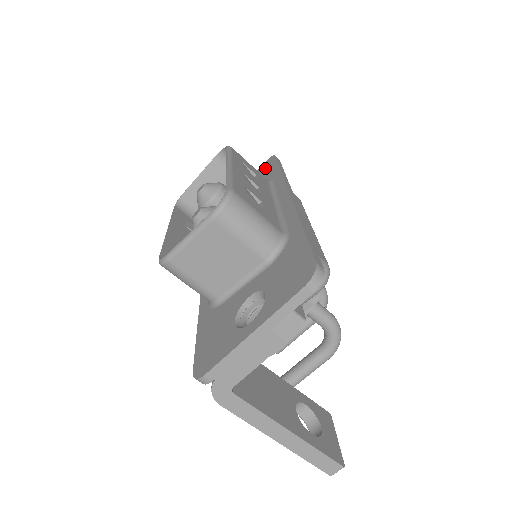
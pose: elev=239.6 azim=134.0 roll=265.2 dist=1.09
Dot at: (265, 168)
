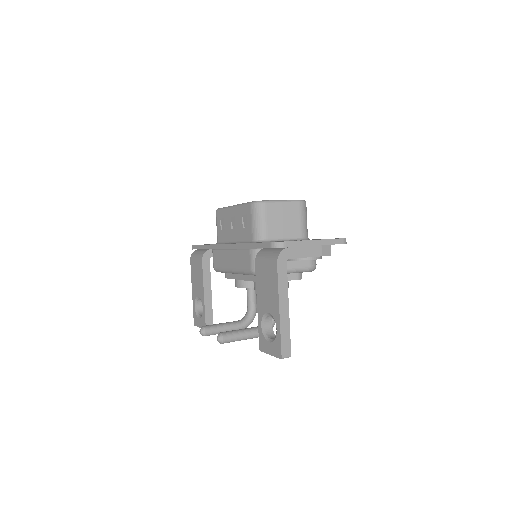
Dot at: occluded
